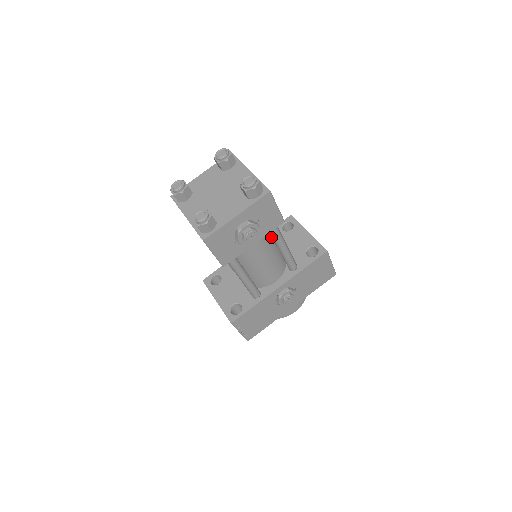
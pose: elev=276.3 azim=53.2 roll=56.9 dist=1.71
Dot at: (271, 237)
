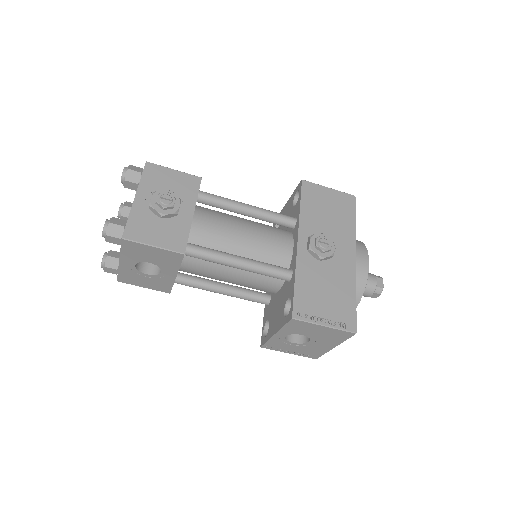
Dot at: (229, 215)
